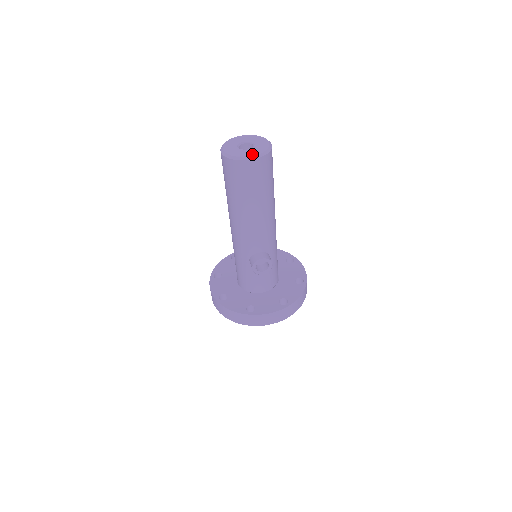
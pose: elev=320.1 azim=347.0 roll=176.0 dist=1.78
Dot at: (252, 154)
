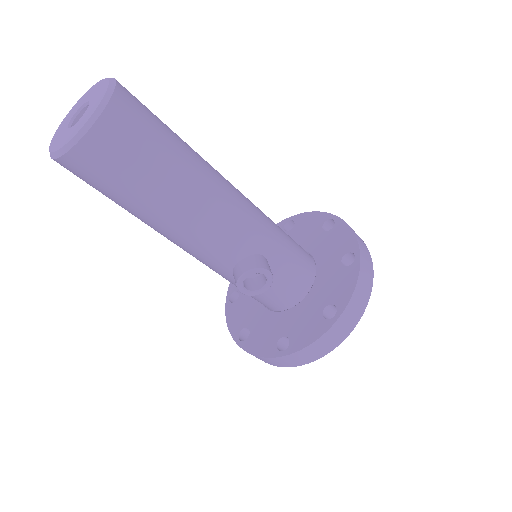
Dot at: (77, 129)
